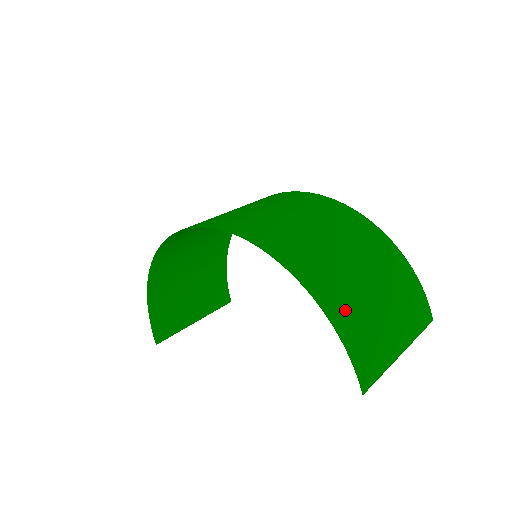
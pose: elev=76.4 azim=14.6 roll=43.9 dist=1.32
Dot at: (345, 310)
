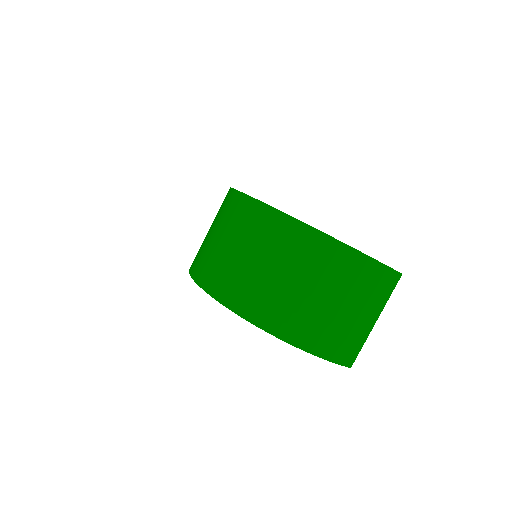
Dot at: (322, 340)
